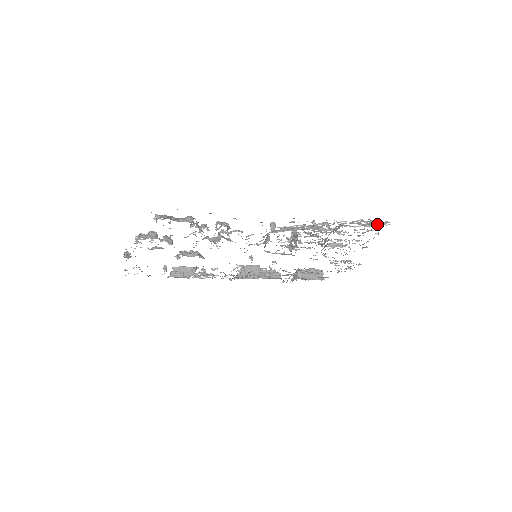
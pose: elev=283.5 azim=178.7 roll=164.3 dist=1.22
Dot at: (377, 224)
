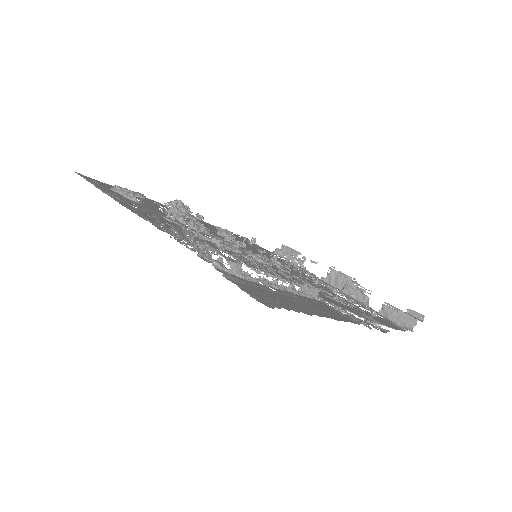
Dot at: (208, 258)
